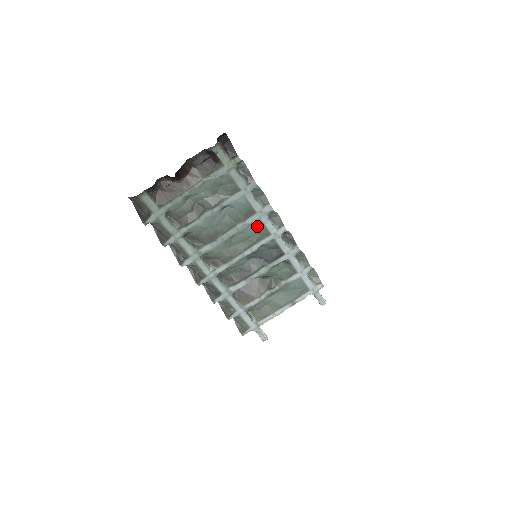
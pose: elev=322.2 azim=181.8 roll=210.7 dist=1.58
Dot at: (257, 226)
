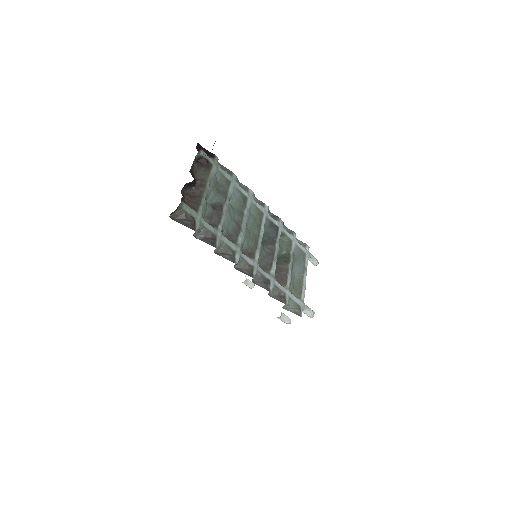
Dot at: (253, 209)
